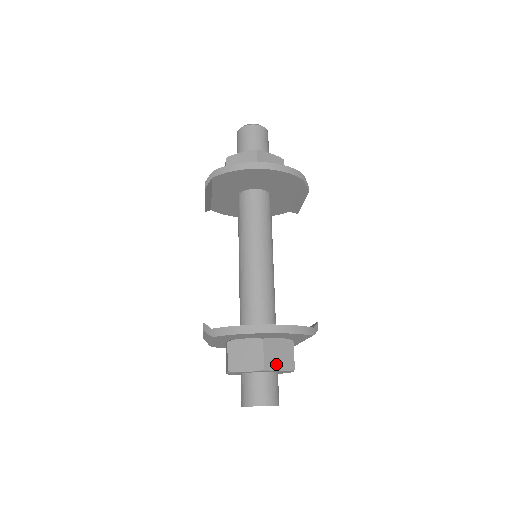
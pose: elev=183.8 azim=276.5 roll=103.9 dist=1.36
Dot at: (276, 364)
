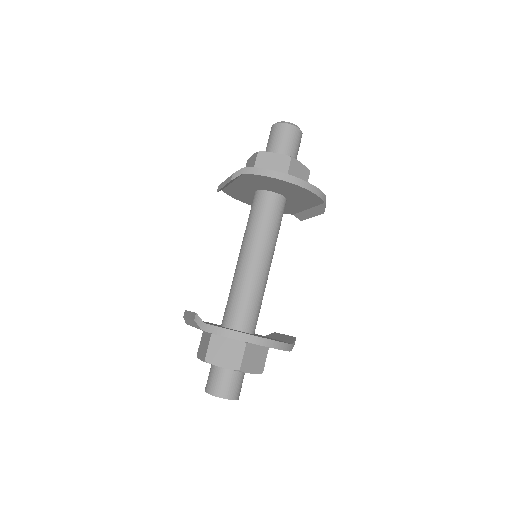
Dot at: (250, 367)
